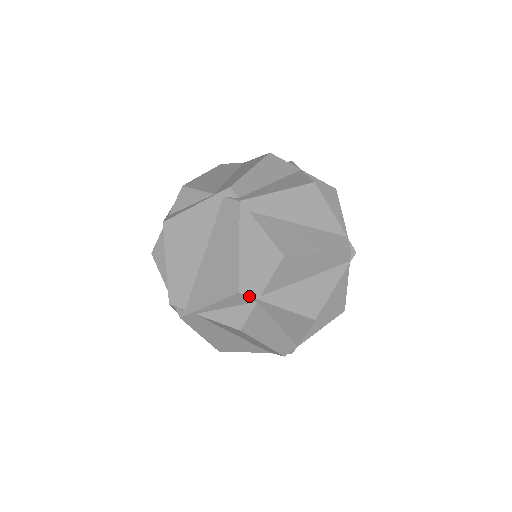
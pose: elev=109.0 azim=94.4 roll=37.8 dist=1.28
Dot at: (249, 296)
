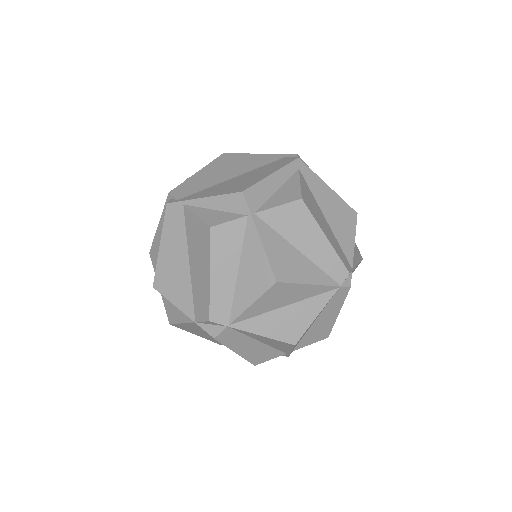
Dot at: (247, 202)
